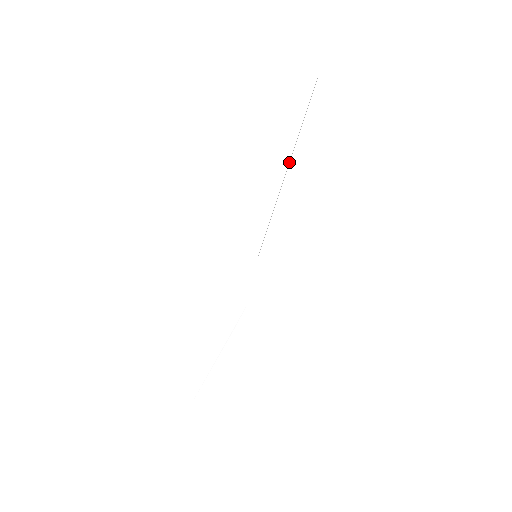
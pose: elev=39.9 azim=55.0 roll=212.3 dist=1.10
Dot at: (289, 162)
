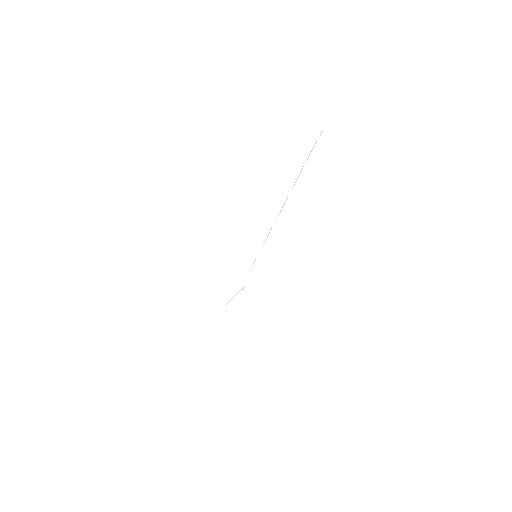
Dot at: occluded
